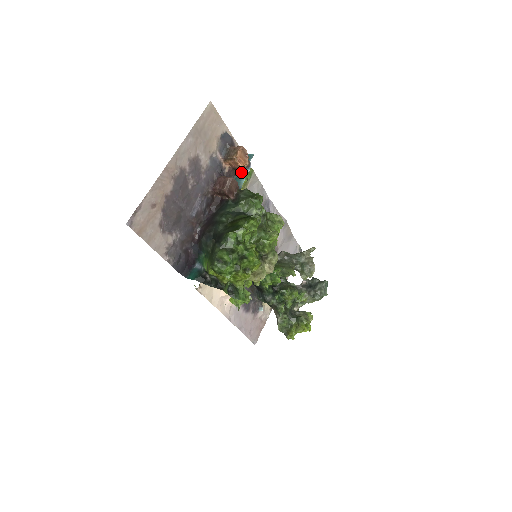
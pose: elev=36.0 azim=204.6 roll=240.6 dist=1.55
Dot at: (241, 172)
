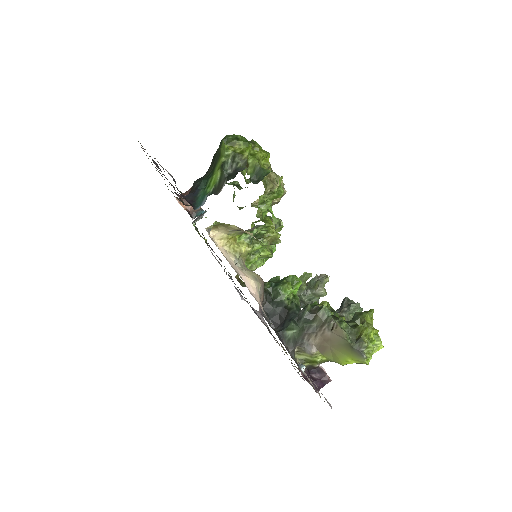
Dot at: occluded
